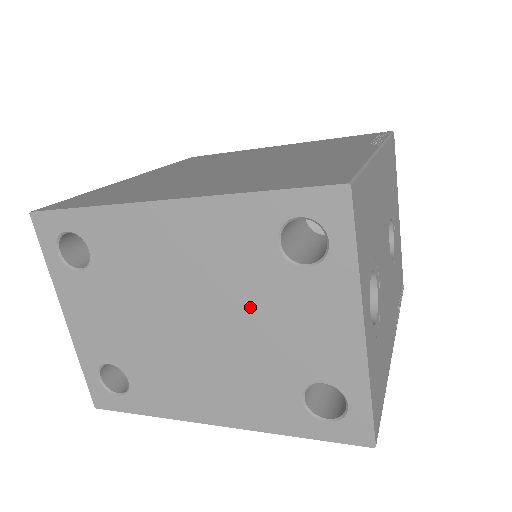
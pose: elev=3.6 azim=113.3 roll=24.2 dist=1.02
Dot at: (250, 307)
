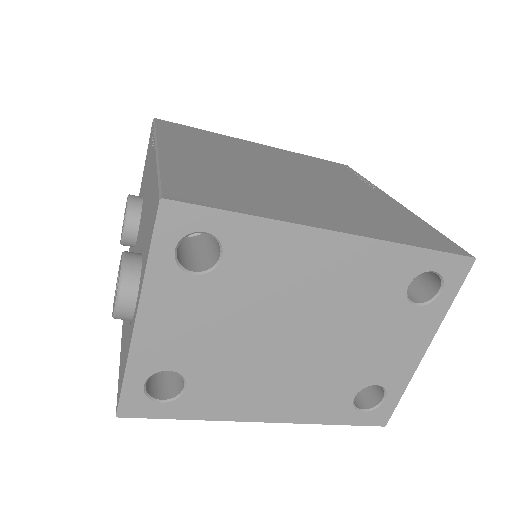
Dot at: (358, 329)
